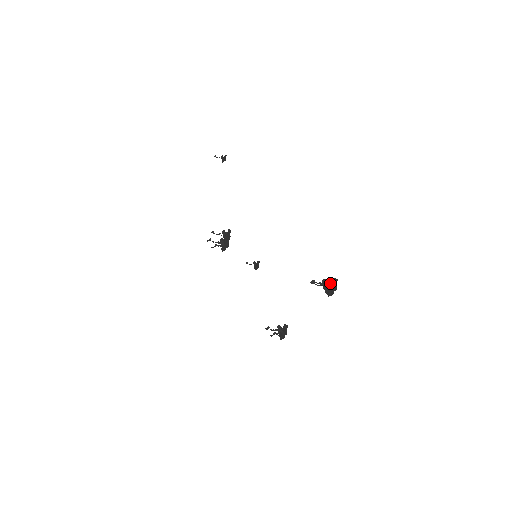
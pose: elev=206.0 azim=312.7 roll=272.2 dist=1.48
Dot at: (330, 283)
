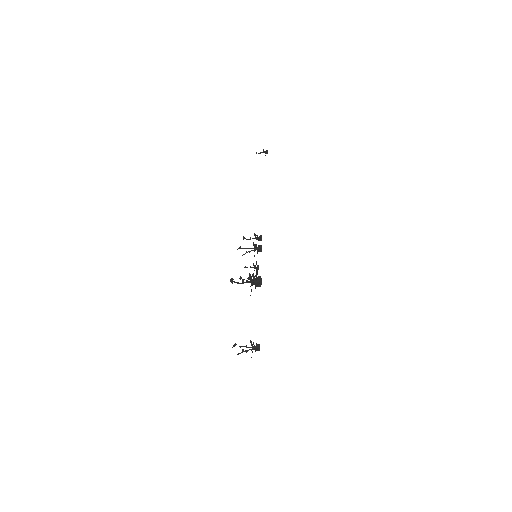
Dot at: (253, 277)
